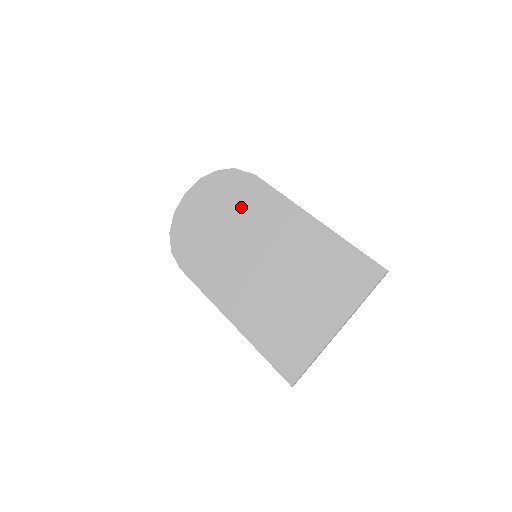
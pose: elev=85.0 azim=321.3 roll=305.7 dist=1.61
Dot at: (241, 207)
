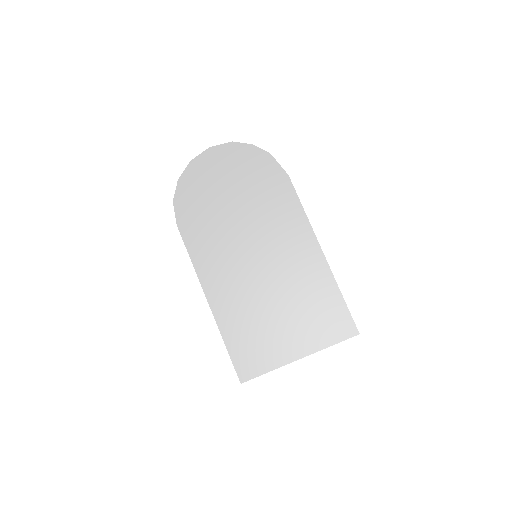
Dot at: (262, 200)
